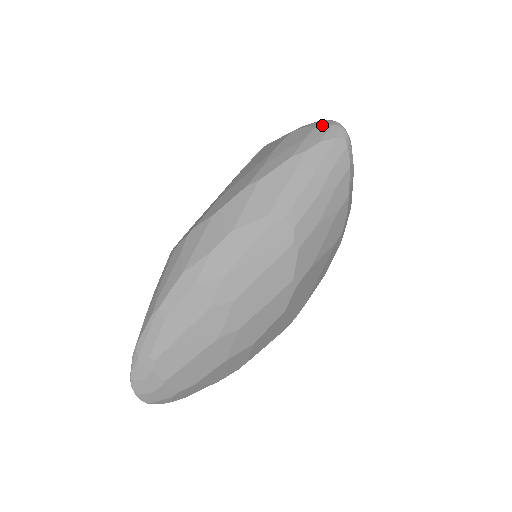
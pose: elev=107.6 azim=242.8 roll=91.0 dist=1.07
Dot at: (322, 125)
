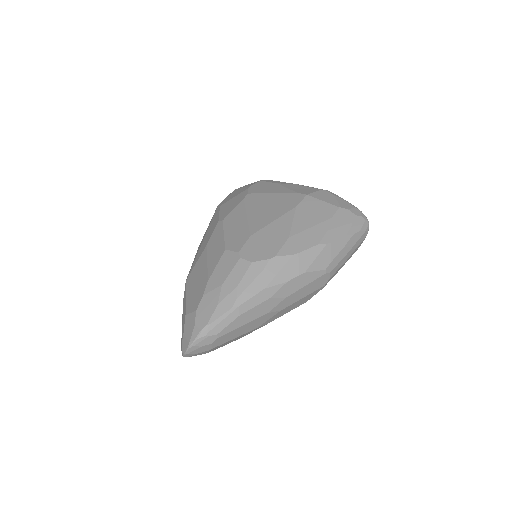
Dot at: (361, 217)
